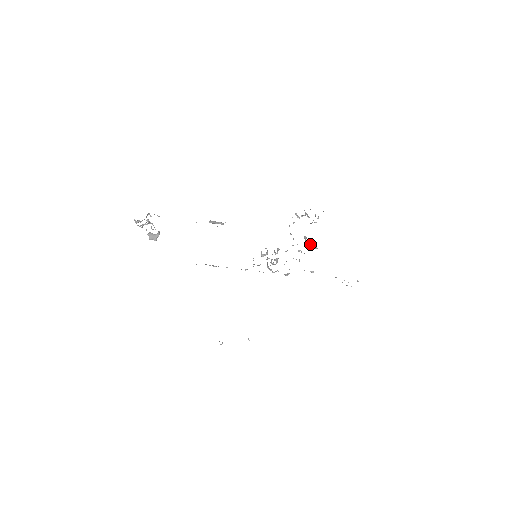
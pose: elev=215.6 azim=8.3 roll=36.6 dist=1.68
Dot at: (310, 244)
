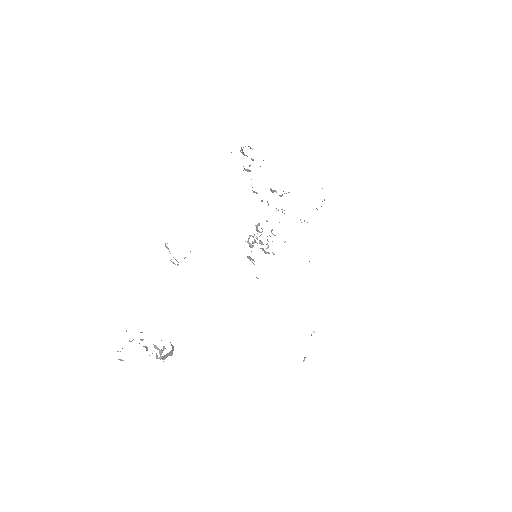
Dot at: occluded
